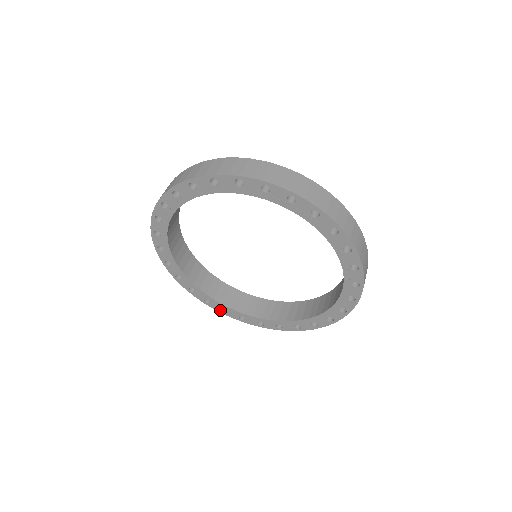
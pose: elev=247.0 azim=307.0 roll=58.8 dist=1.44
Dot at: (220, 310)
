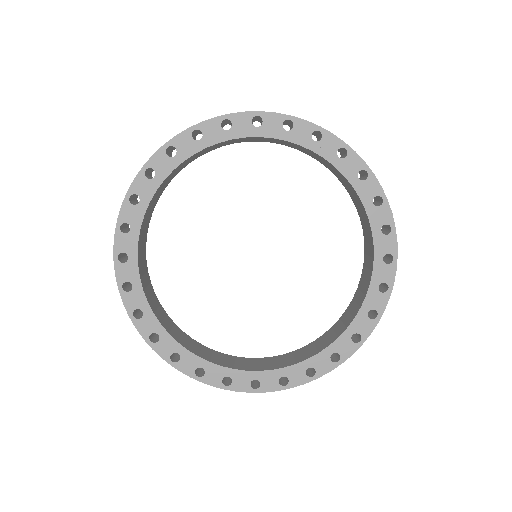
Dot at: (307, 377)
